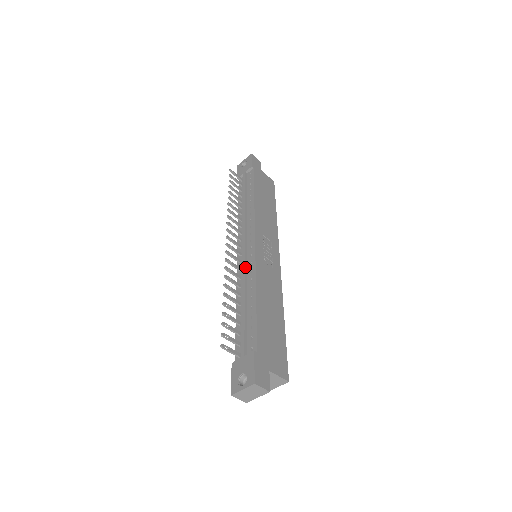
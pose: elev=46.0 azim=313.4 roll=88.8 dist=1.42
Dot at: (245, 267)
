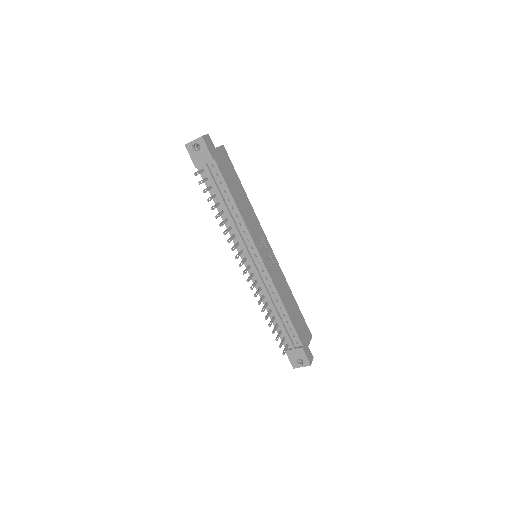
Dot at: (263, 283)
